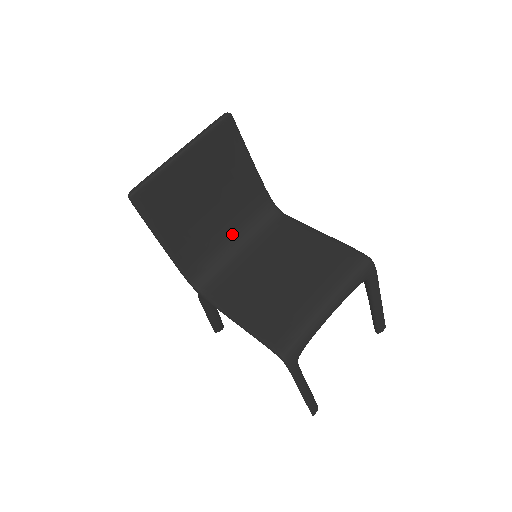
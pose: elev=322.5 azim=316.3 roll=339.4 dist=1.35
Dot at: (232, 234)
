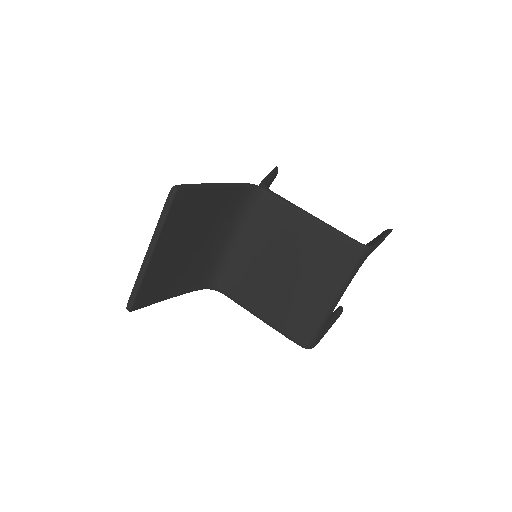
Dot at: (225, 237)
